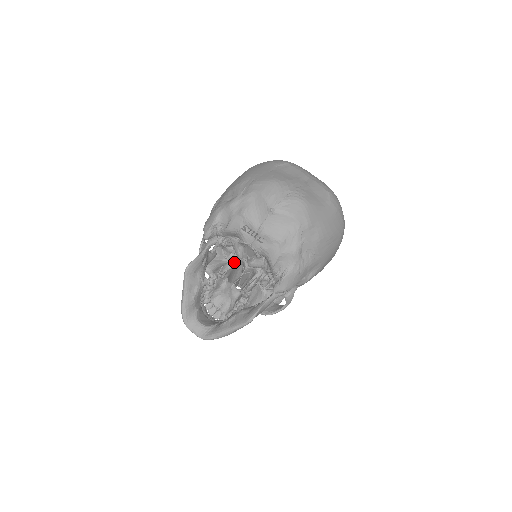
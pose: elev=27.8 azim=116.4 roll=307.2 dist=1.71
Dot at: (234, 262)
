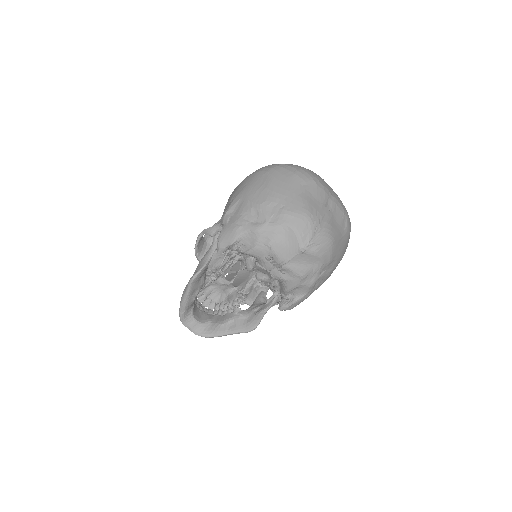
Dot at: (235, 262)
